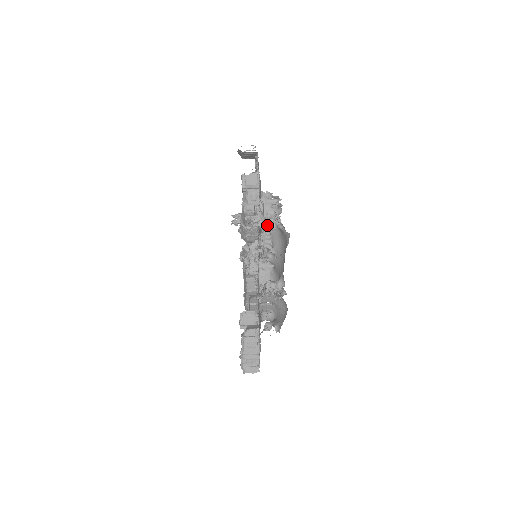
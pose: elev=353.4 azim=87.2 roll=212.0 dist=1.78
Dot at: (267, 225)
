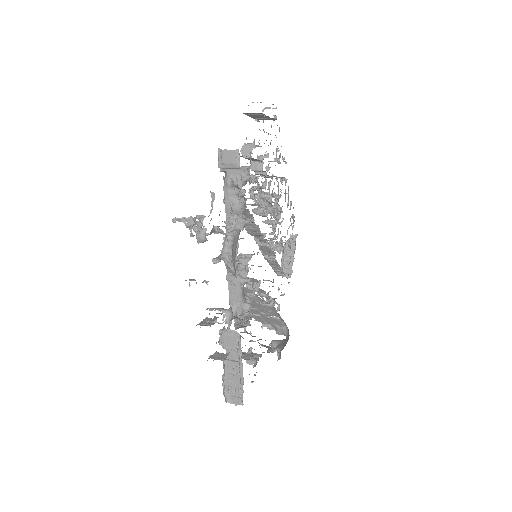
Dot at: (197, 233)
